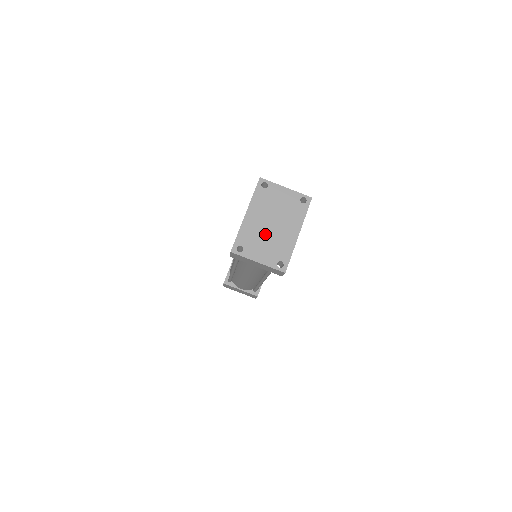
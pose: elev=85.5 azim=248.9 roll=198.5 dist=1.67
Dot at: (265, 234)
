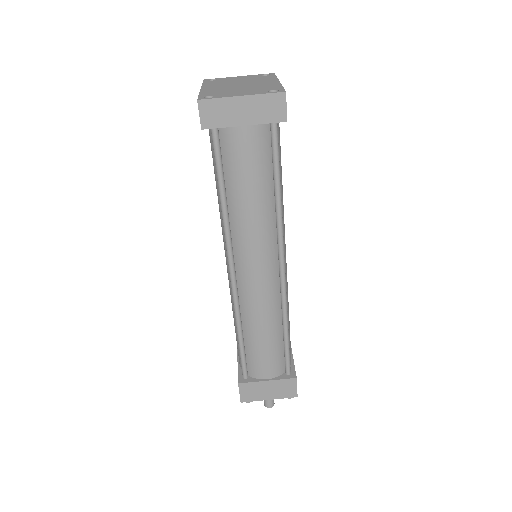
Dot at: (236, 88)
